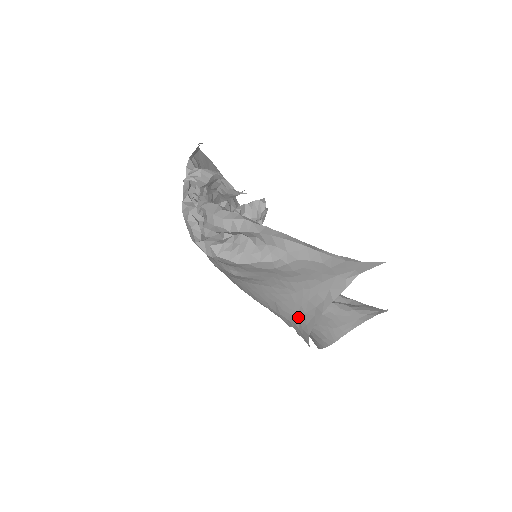
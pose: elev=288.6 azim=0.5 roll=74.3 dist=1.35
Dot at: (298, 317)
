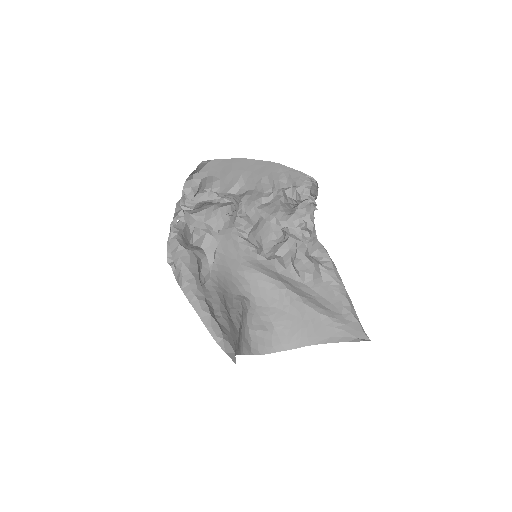
Dot at: occluded
